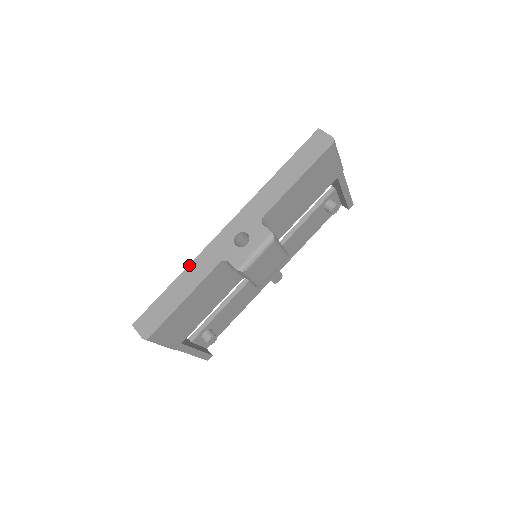
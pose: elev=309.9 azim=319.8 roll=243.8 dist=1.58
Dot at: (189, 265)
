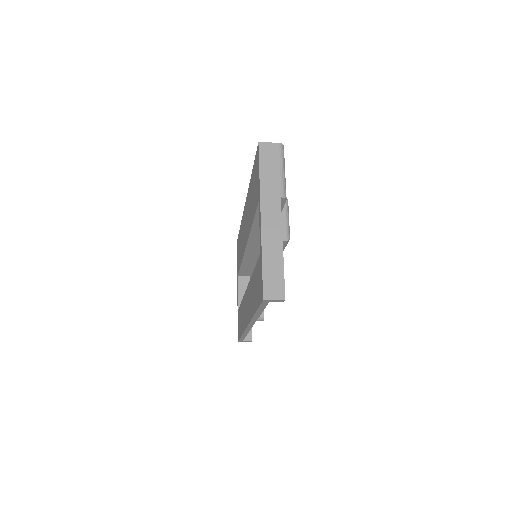
Dot at: occluded
